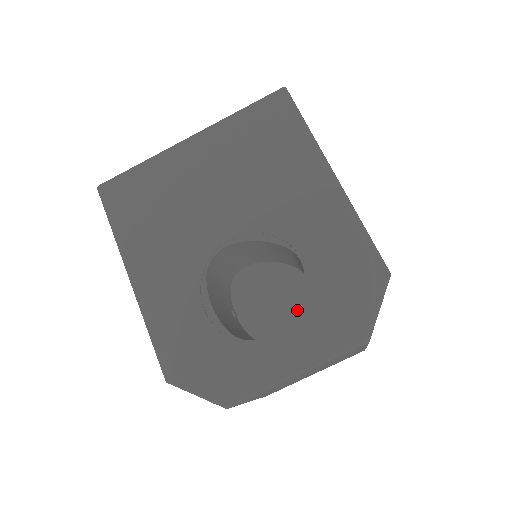
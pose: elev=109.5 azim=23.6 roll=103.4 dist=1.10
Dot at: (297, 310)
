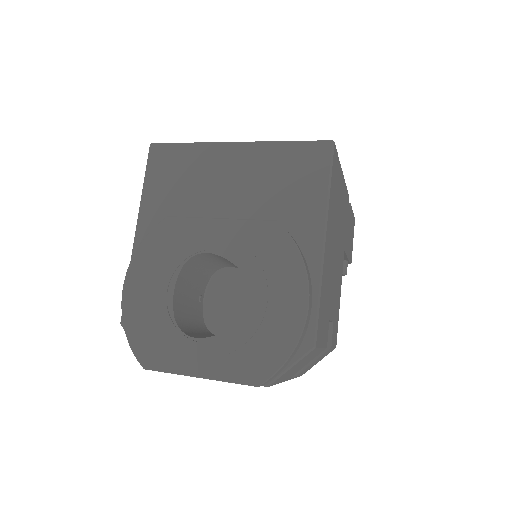
Dot at: (228, 333)
